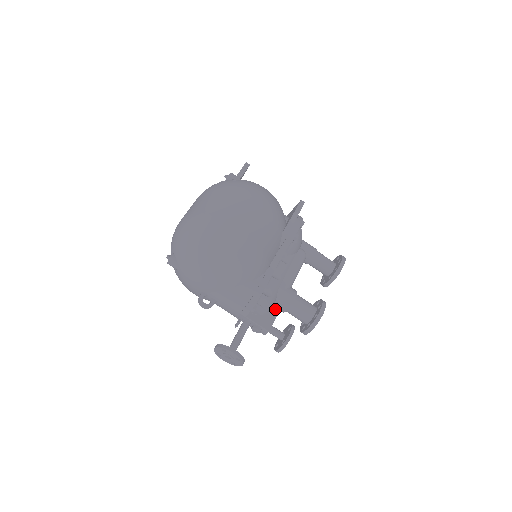
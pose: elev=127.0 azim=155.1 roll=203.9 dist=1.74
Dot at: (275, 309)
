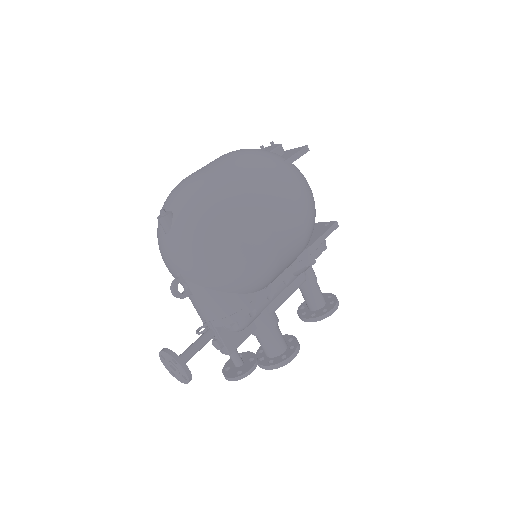
Dot at: (248, 330)
